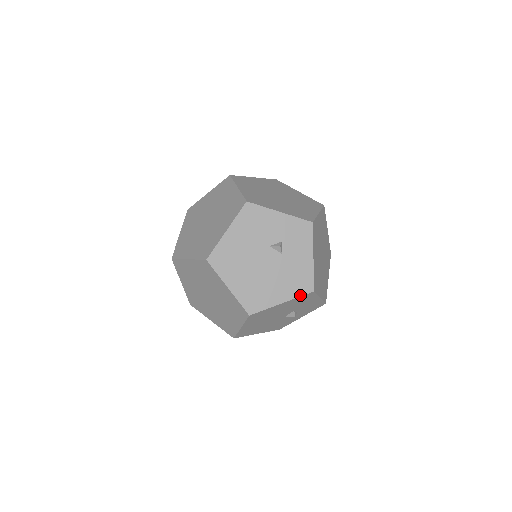
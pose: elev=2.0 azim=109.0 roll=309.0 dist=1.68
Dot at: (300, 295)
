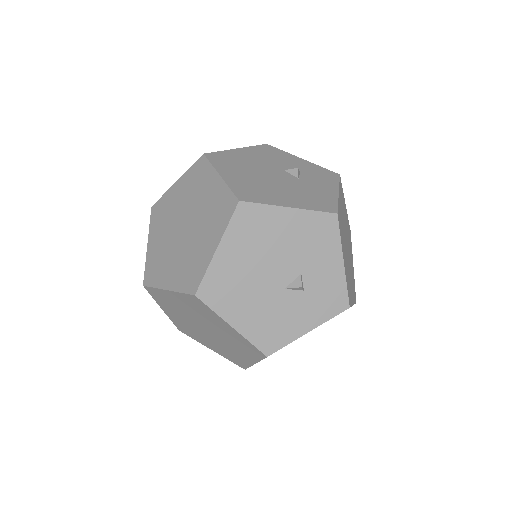
Dot at: (317, 210)
